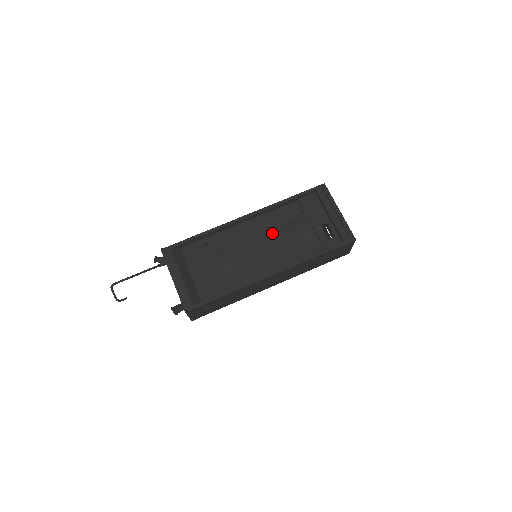
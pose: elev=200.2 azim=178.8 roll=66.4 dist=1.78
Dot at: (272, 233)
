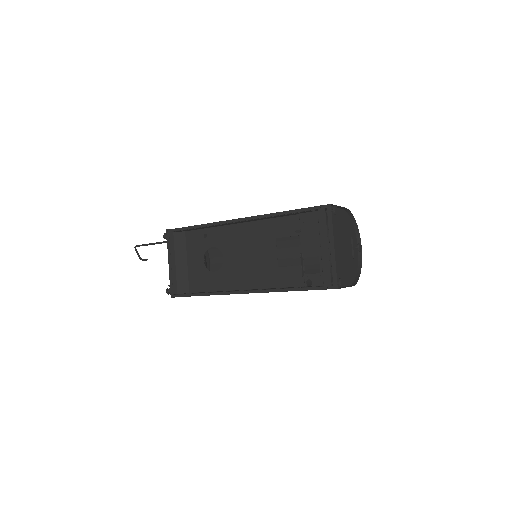
Dot at: (263, 244)
